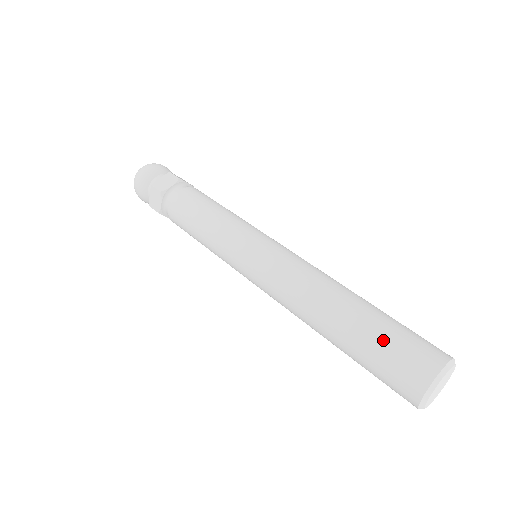
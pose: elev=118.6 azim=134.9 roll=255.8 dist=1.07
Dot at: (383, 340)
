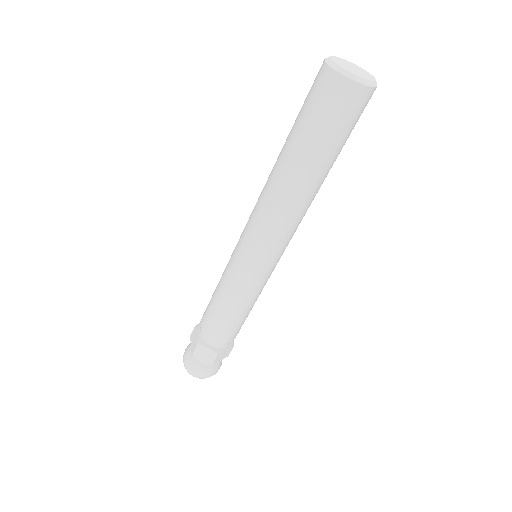
Dot at: (303, 119)
